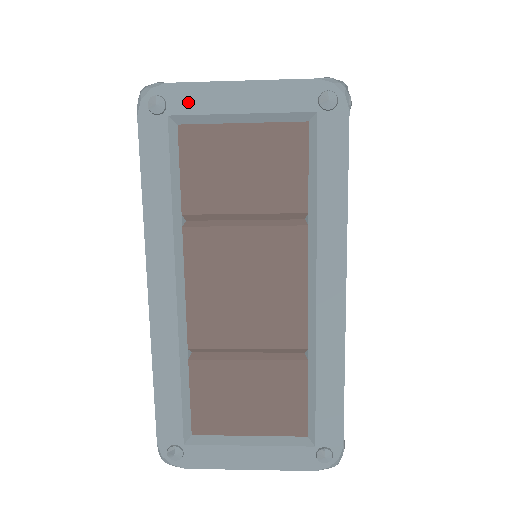
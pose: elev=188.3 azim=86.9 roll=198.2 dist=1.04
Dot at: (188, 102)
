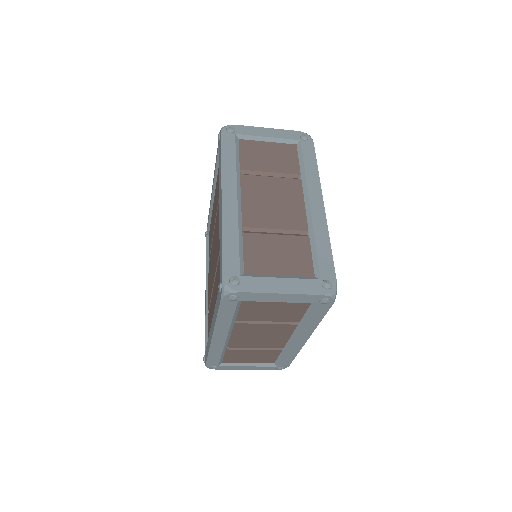
Dot at: (251, 298)
